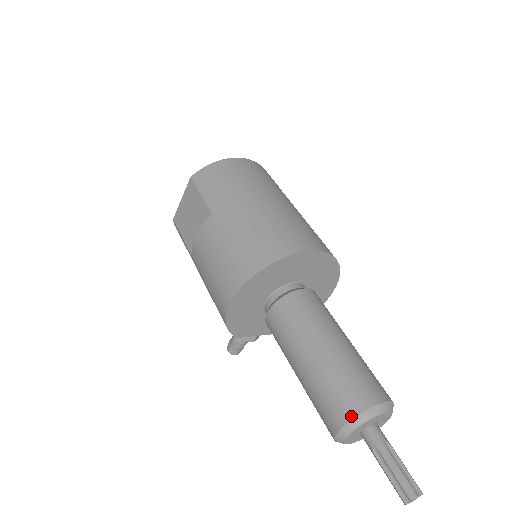
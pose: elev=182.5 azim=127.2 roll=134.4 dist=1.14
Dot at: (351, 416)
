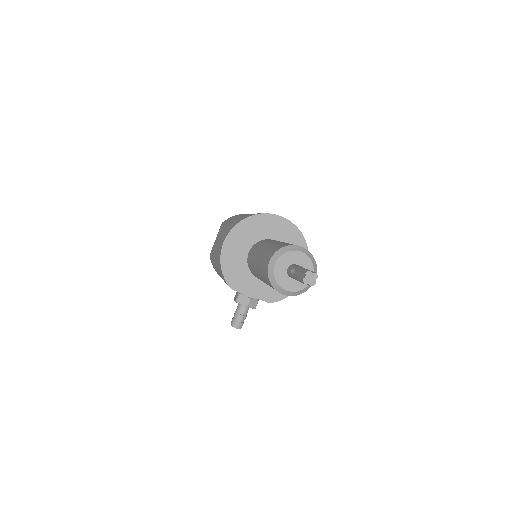
Dot at: (276, 251)
